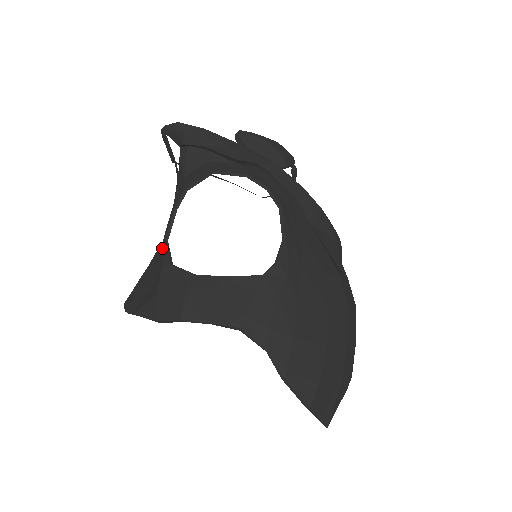
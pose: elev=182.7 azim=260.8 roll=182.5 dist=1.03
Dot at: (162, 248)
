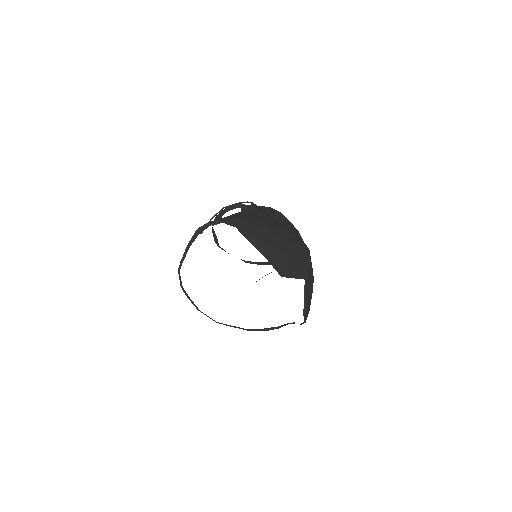
Dot at: occluded
